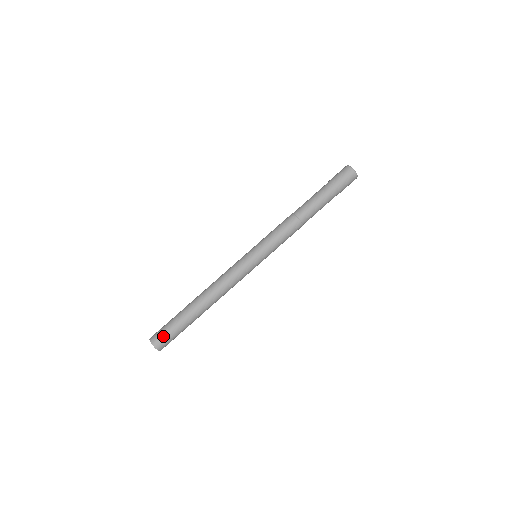
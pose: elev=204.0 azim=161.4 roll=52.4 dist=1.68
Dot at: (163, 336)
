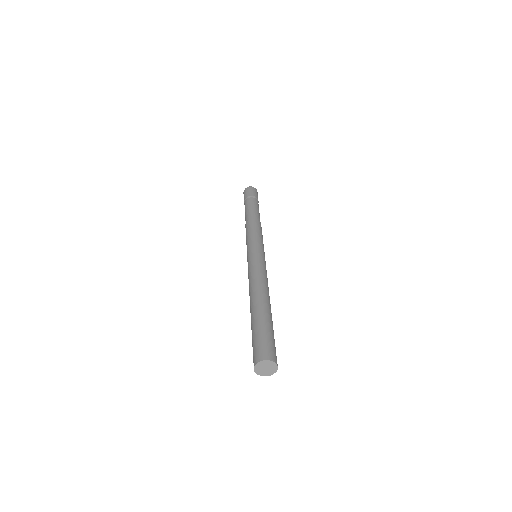
Dot at: (257, 348)
